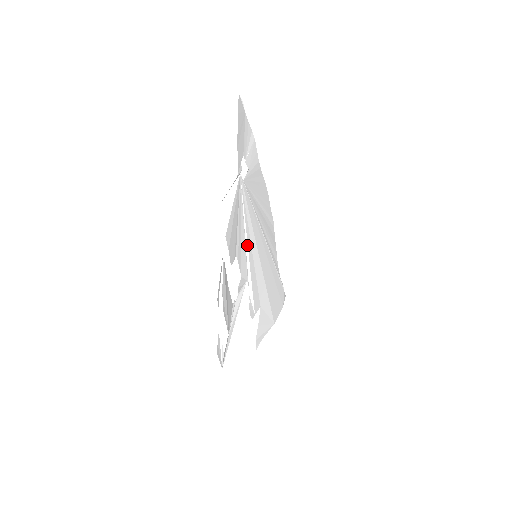
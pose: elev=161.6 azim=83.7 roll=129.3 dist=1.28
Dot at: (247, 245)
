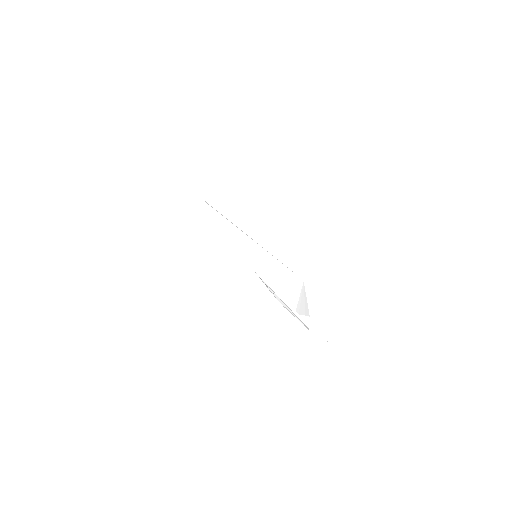
Dot at: occluded
